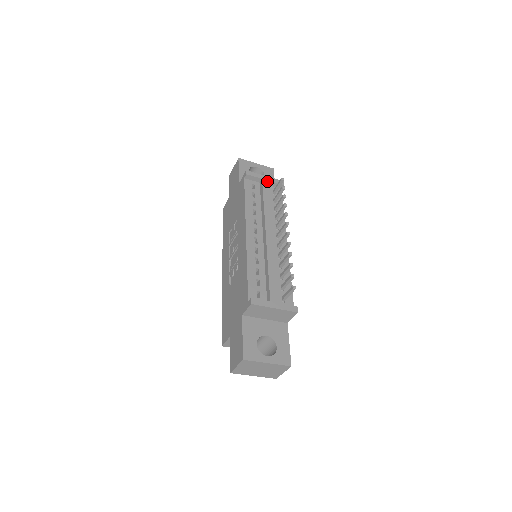
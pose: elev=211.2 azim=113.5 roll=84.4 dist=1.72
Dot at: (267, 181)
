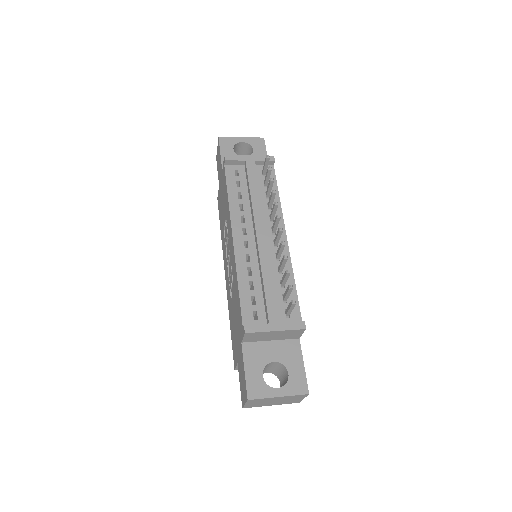
Dot at: (252, 162)
